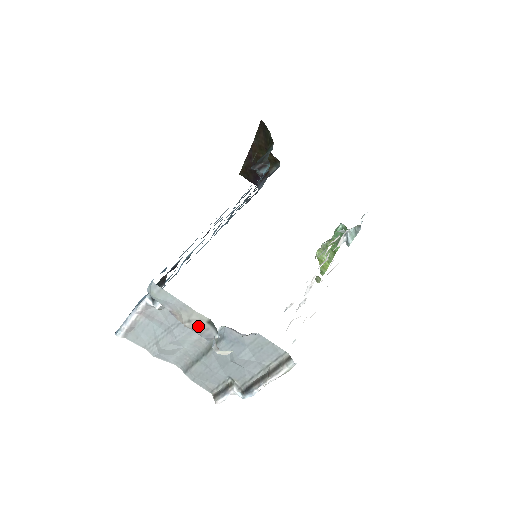
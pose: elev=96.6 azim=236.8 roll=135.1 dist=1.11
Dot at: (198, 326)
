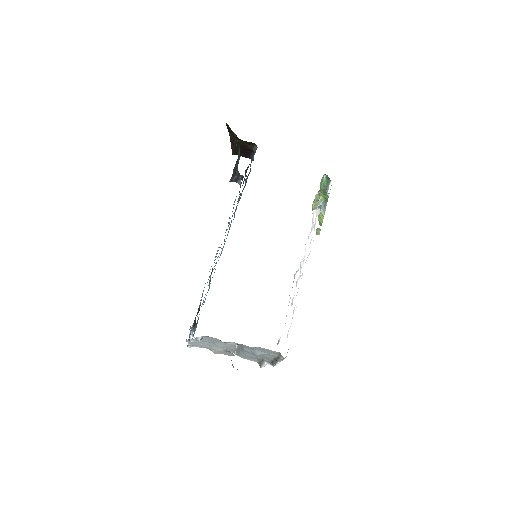
Dot at: (222, 353)
